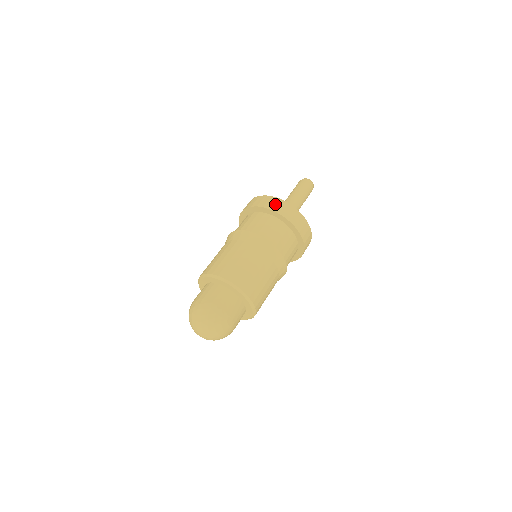
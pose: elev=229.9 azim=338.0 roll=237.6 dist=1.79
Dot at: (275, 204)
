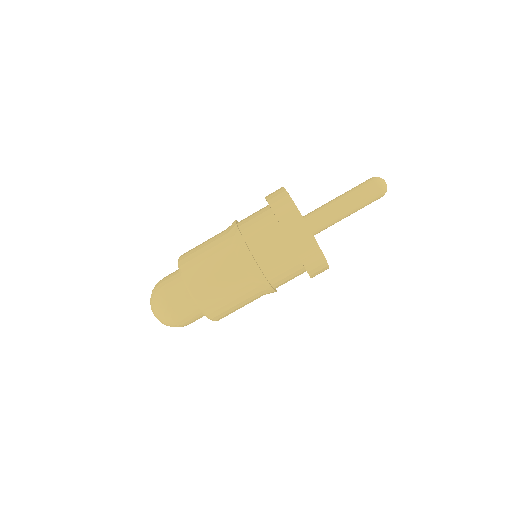
Dot at: (283, 207)
